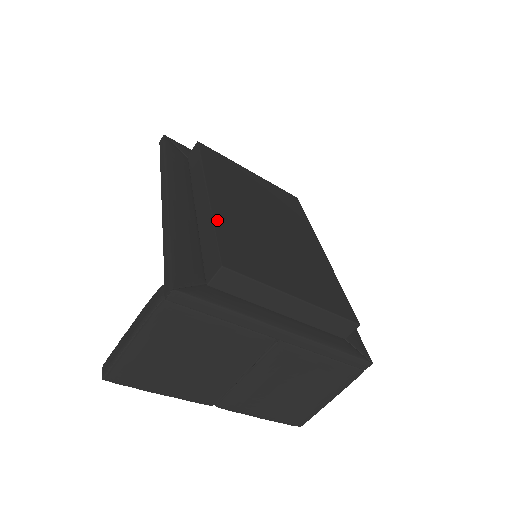
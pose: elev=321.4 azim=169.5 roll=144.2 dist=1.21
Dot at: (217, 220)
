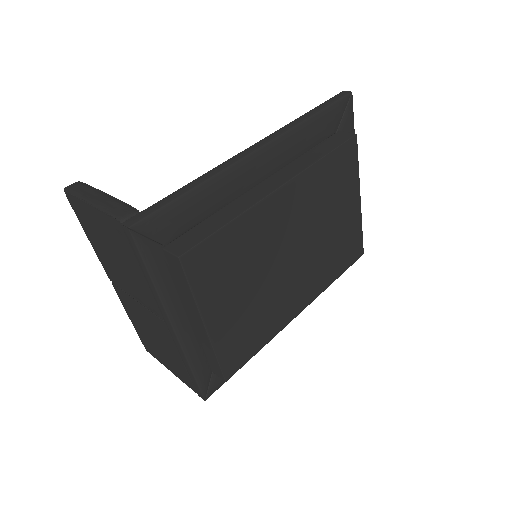
Dot at: (243, 219)
